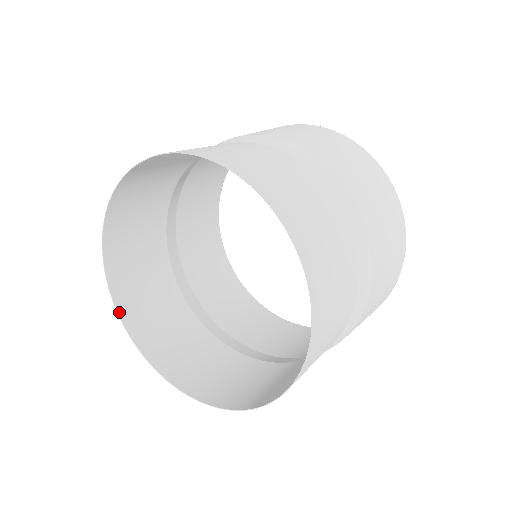
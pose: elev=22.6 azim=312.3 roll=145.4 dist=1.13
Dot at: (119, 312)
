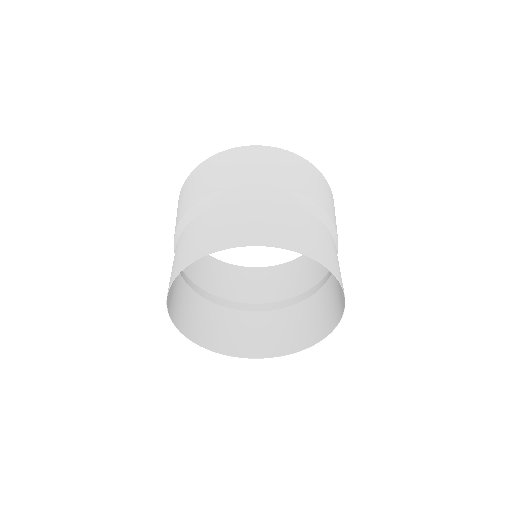
Dot at: (168, 310)
